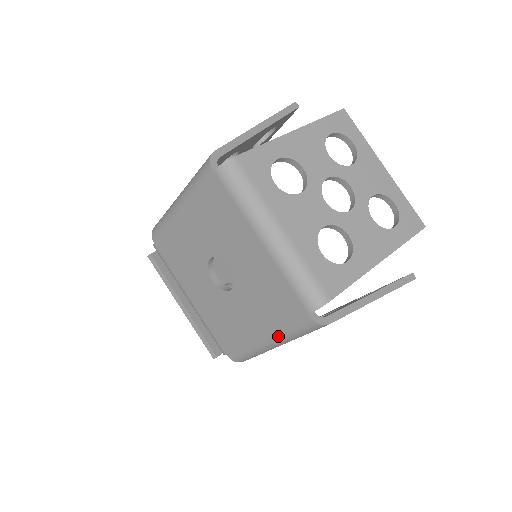
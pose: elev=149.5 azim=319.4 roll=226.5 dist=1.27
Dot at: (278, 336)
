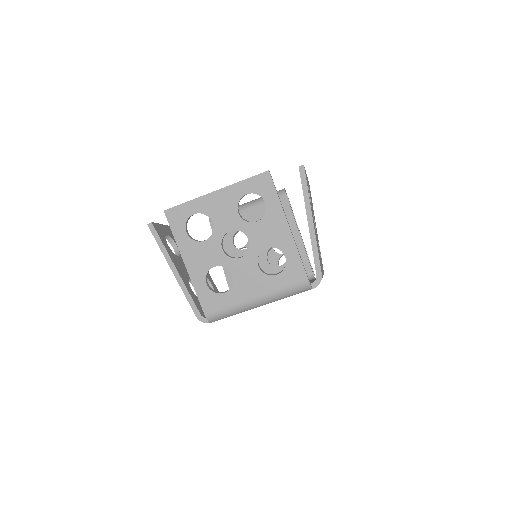
Dot at: occluded
